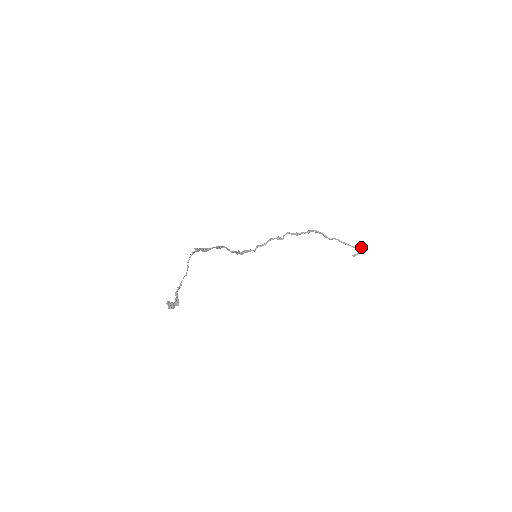
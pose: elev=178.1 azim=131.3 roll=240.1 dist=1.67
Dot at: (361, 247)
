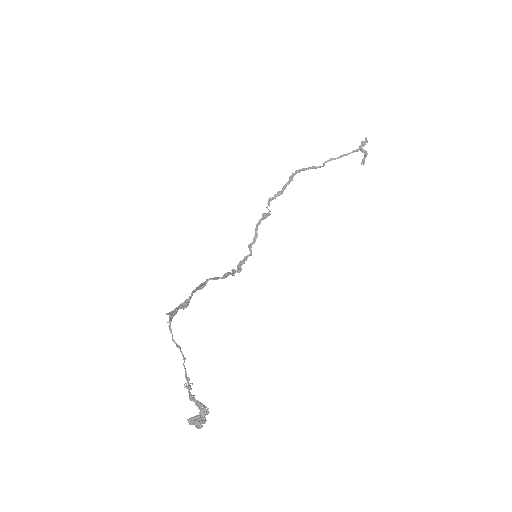
Dot at: (363, 143)
